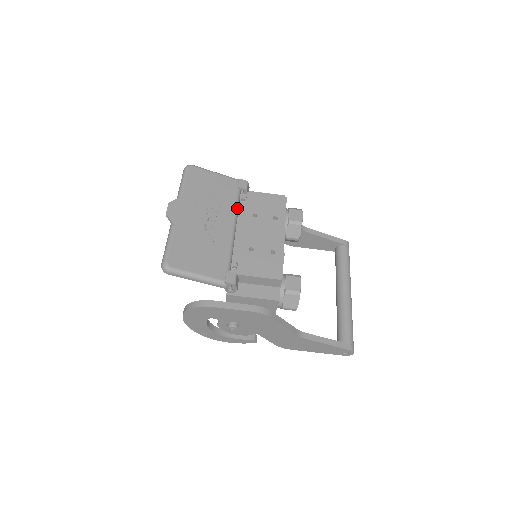
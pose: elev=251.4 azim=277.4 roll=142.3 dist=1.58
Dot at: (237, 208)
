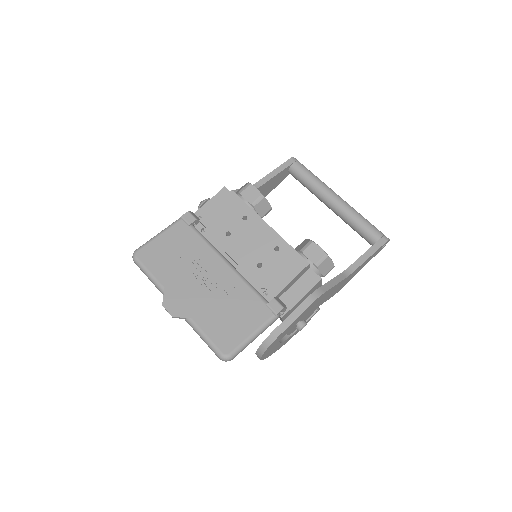
Dot at: (209, 244)
